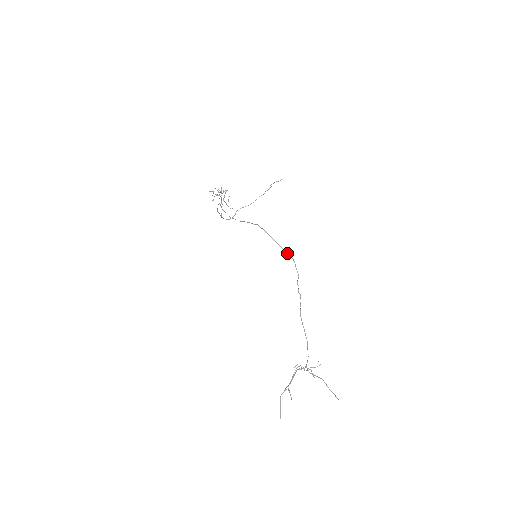
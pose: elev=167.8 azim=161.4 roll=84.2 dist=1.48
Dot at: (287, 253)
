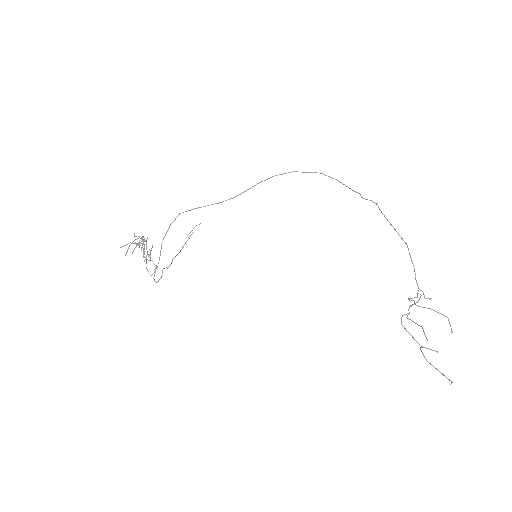
Dot at: (329, 176)
